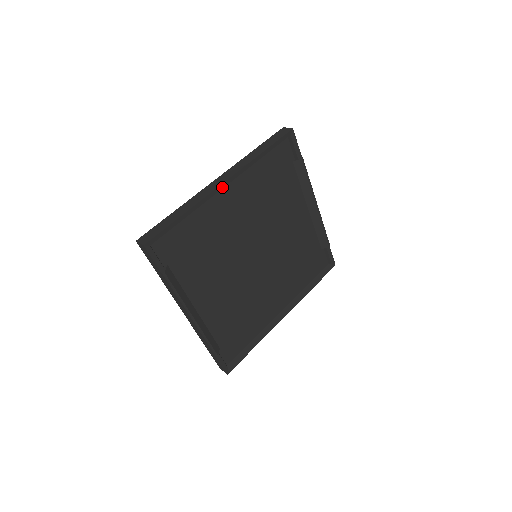
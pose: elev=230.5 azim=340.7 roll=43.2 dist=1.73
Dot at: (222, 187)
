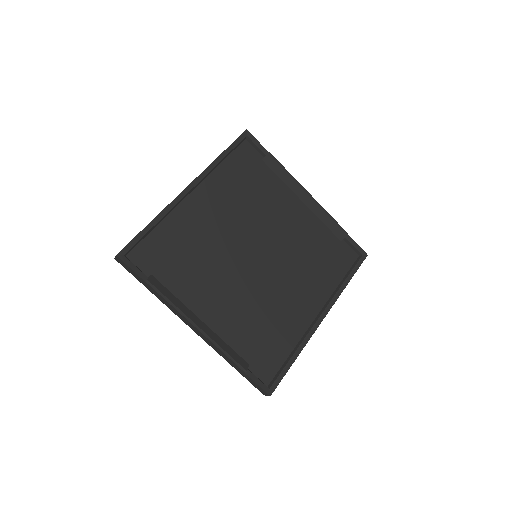
Dot at: (187, 192)
